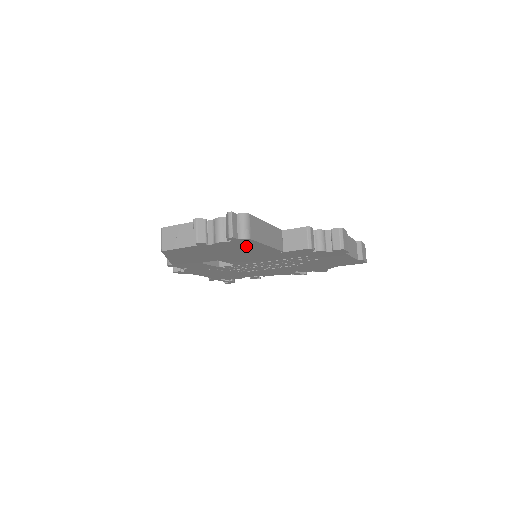
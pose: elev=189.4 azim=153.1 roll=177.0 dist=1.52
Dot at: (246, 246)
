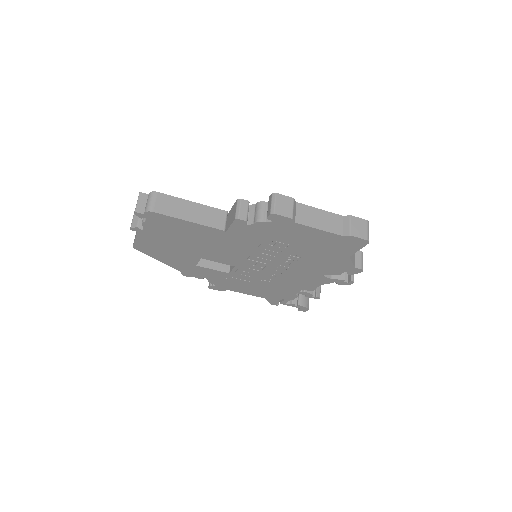
Dot at: (174, 226)
